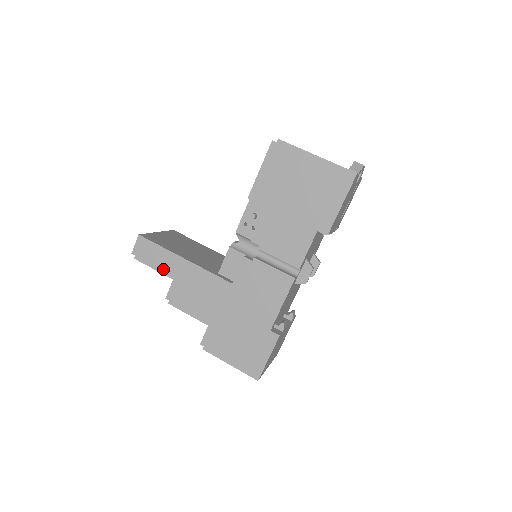
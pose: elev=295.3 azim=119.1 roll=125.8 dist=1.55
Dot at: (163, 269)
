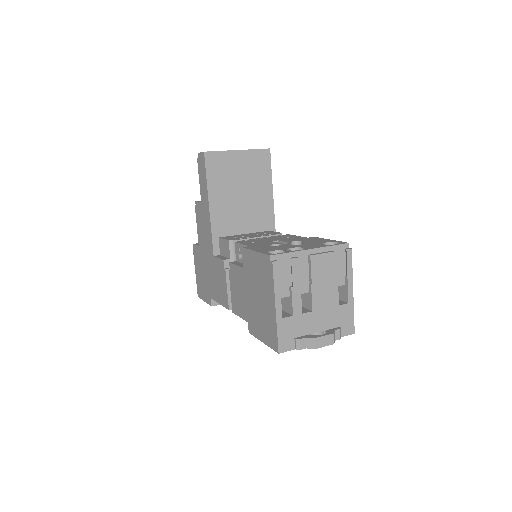
Dot at: (201, 189)
